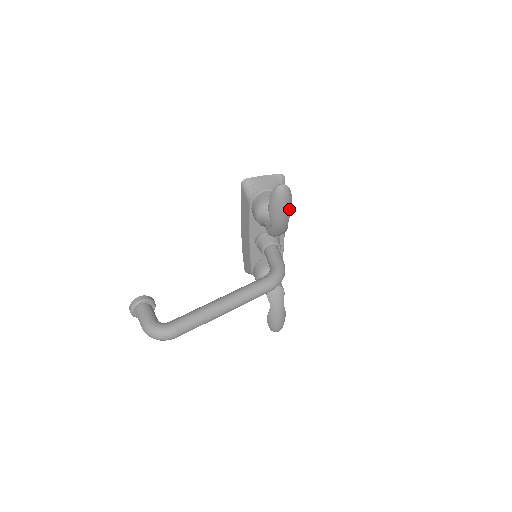
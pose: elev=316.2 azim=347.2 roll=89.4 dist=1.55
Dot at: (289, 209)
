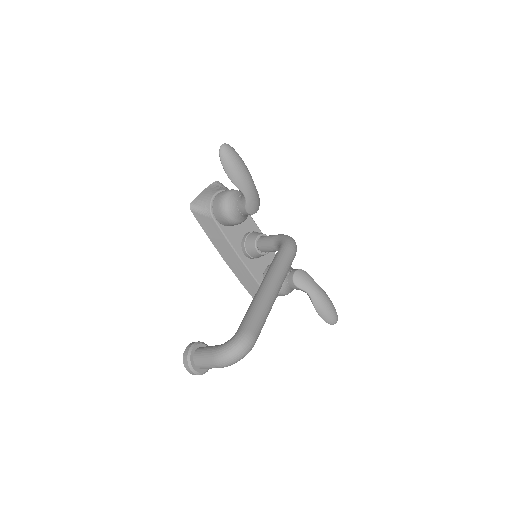
Dot at: (245, 166)
